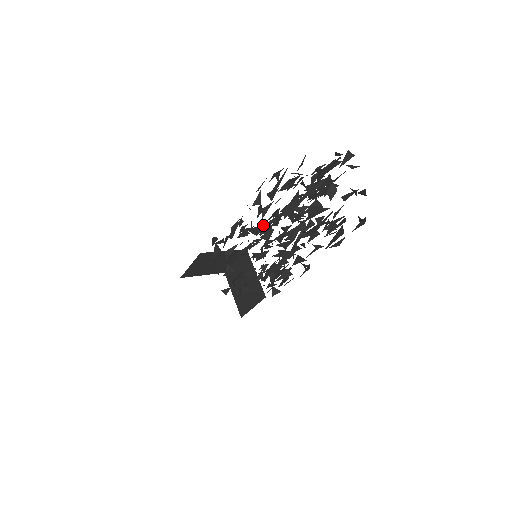
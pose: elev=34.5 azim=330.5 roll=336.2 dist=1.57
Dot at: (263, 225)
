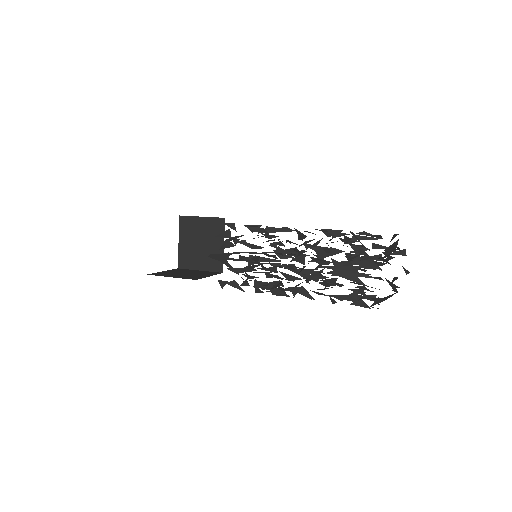
Dot at: (302, 260)
